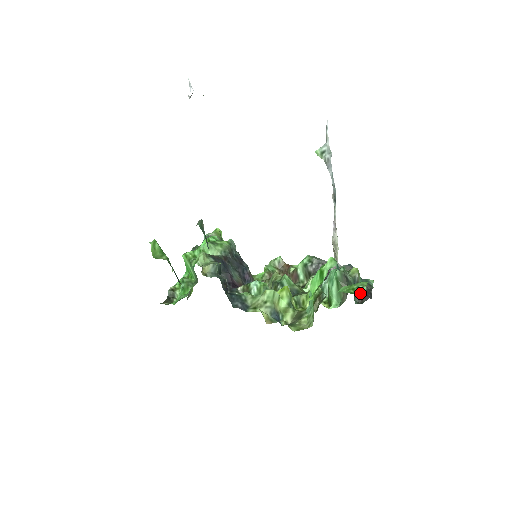
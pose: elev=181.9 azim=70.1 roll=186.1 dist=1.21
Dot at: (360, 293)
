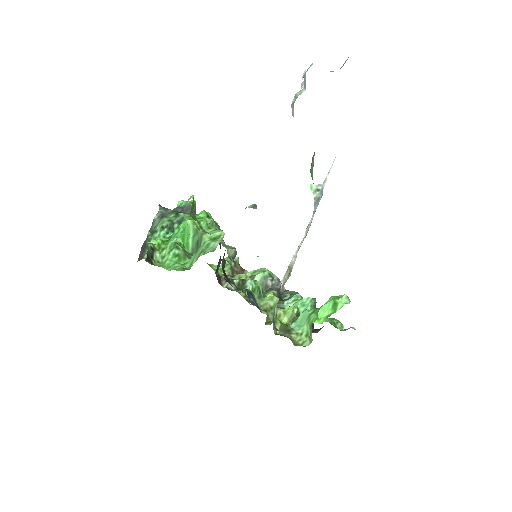
Dot at: (340, 329)
